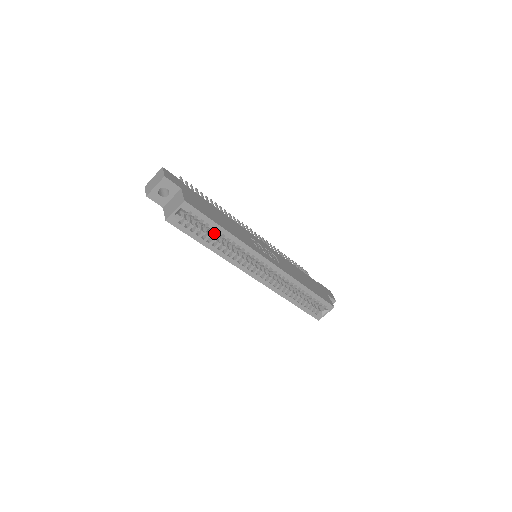
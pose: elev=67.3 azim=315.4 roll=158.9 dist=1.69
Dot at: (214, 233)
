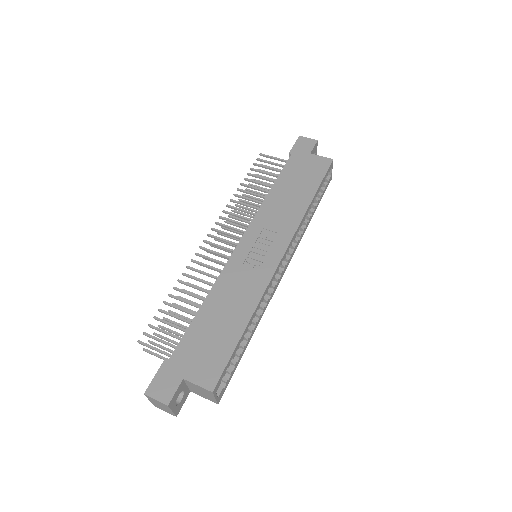
Dot at: occluded
